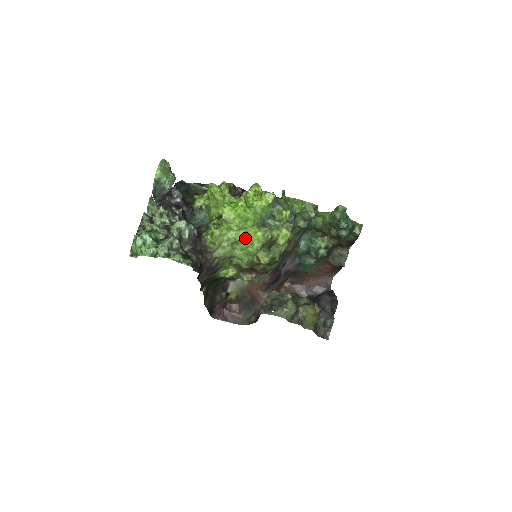
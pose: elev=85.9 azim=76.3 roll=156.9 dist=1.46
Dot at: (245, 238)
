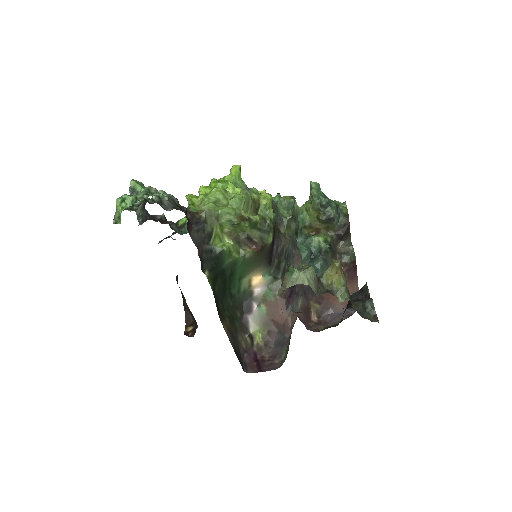
Dot at: (225, 195)
